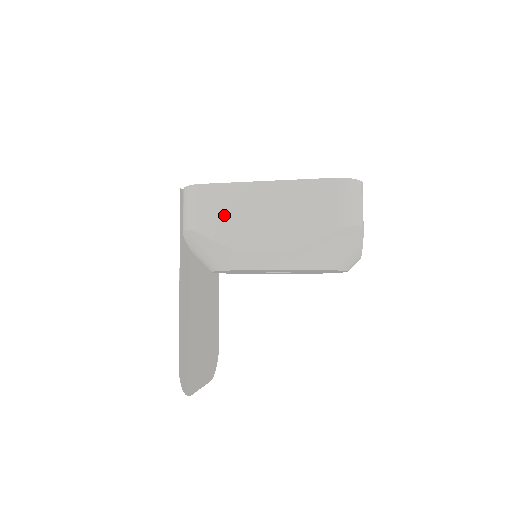
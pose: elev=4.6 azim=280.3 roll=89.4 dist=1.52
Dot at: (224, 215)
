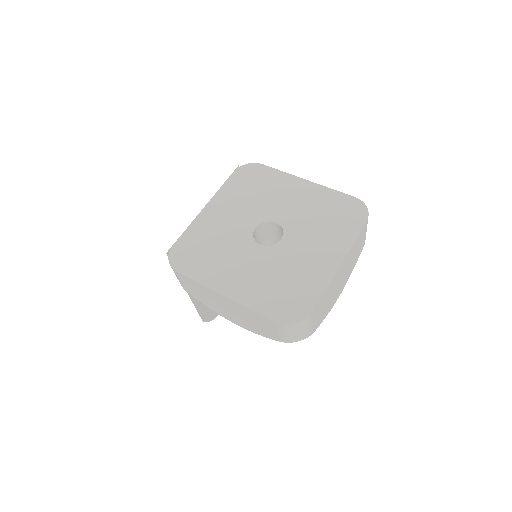
Dot at: (200, 294)
